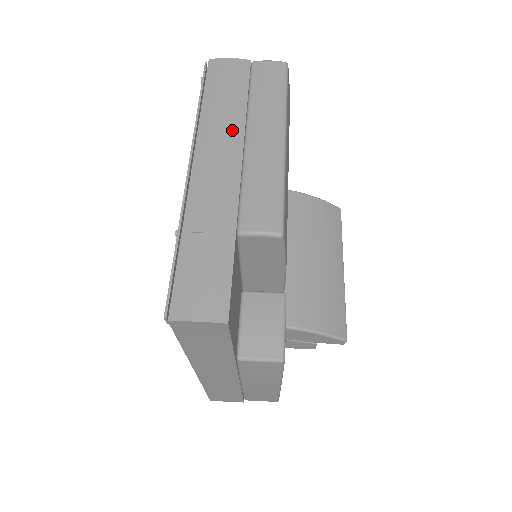
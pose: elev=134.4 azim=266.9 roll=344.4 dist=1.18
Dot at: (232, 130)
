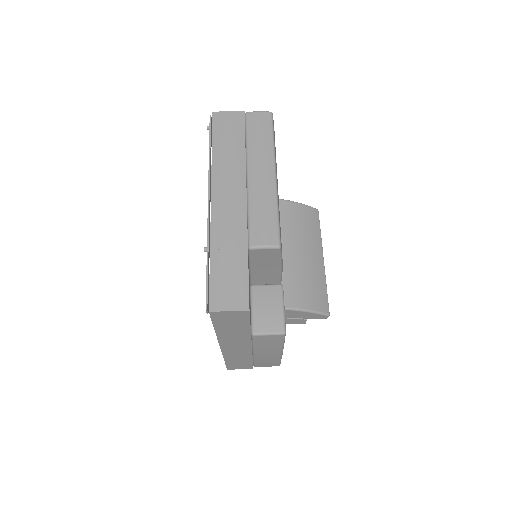
Dot at: (237, 170)
